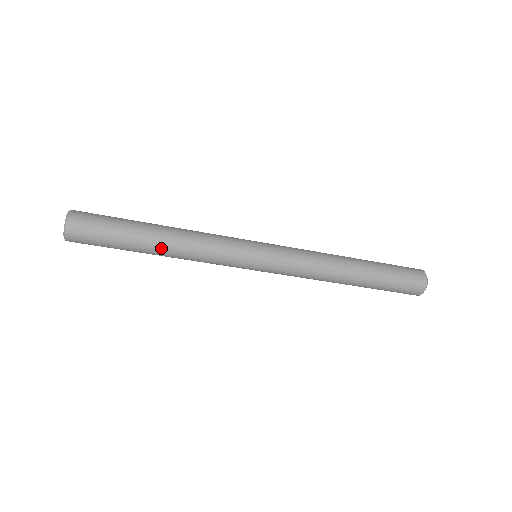
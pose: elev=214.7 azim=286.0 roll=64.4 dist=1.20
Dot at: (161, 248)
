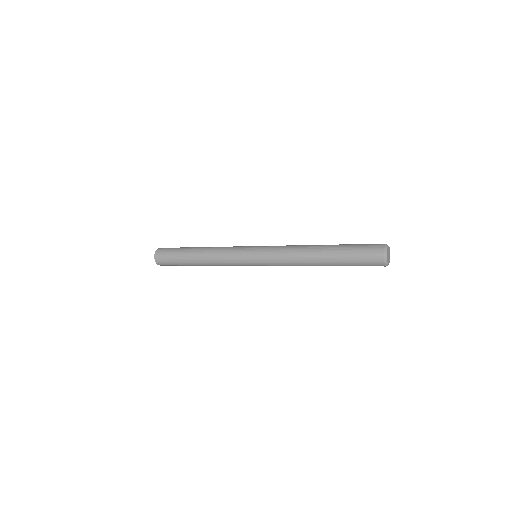
Dot at: occluded
